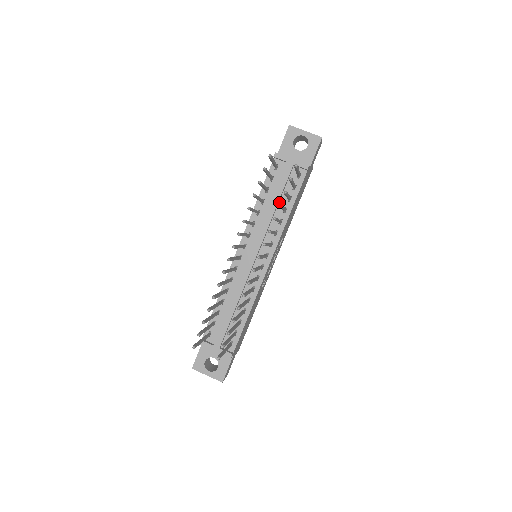
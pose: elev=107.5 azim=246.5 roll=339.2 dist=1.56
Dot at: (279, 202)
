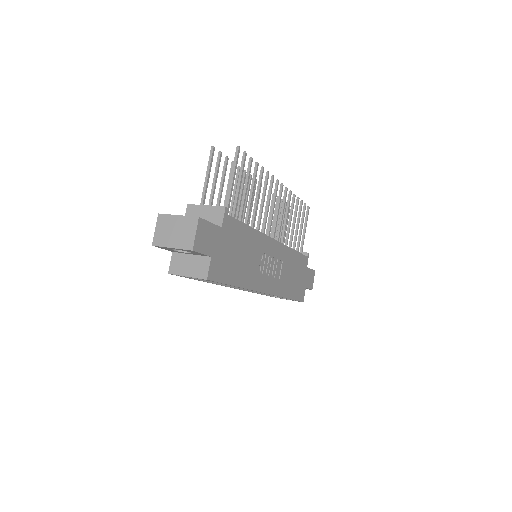
Dot at: occluded
